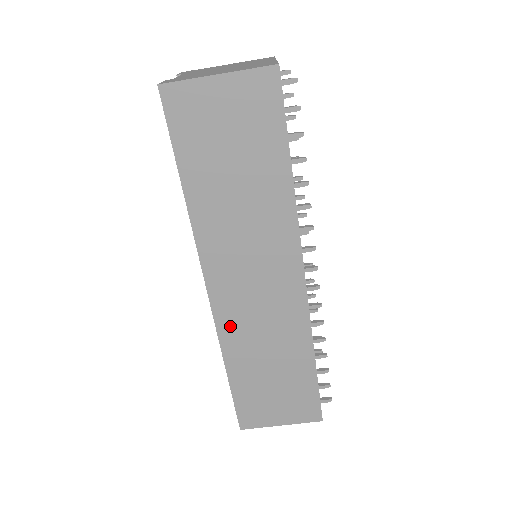
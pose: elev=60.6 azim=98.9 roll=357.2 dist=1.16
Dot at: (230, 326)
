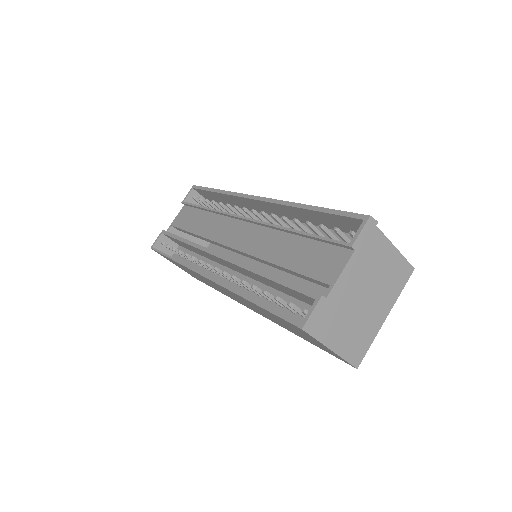
Dot at: occluded
